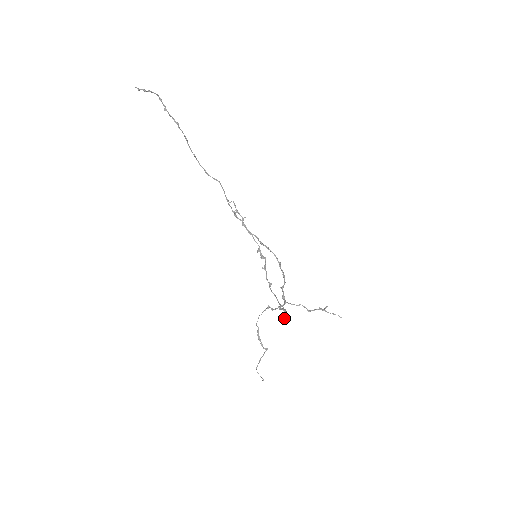
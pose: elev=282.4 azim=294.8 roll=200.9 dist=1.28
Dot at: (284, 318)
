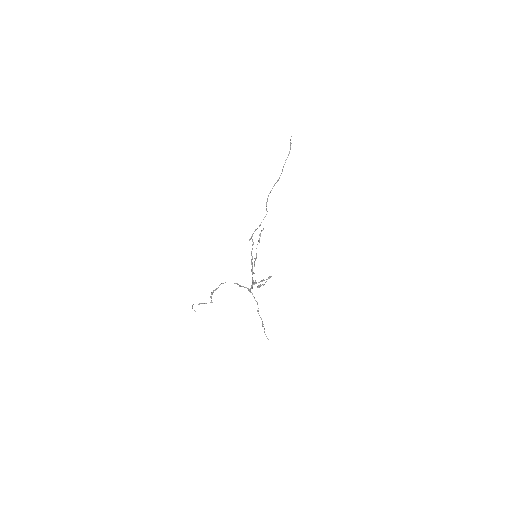
Dot at: (258, 285)
